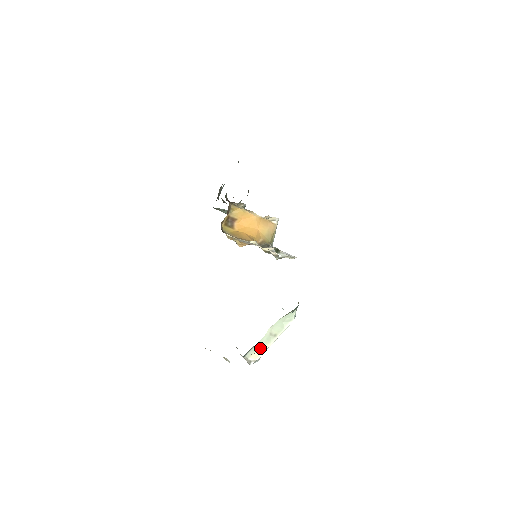
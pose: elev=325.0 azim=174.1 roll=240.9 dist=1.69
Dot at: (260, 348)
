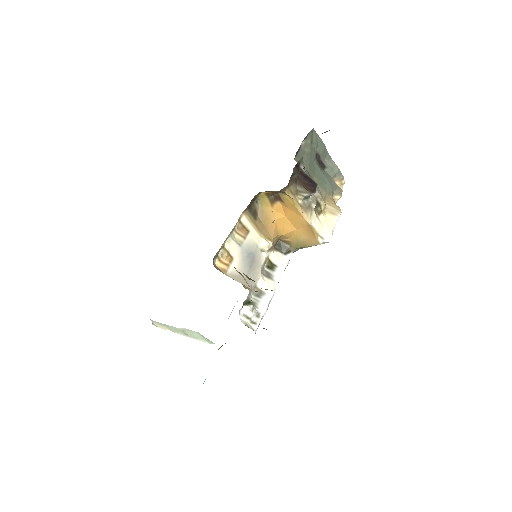
Dot at: (167, 327)
